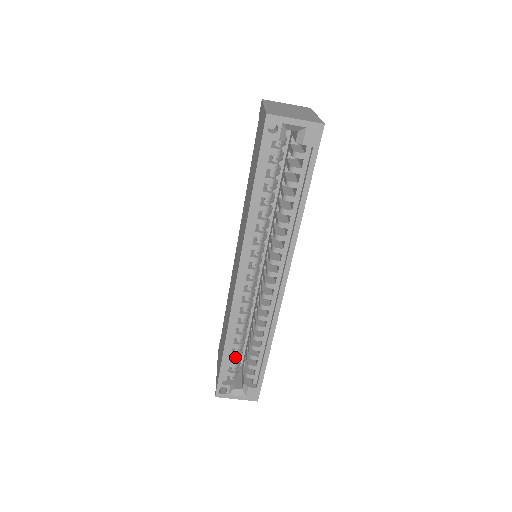
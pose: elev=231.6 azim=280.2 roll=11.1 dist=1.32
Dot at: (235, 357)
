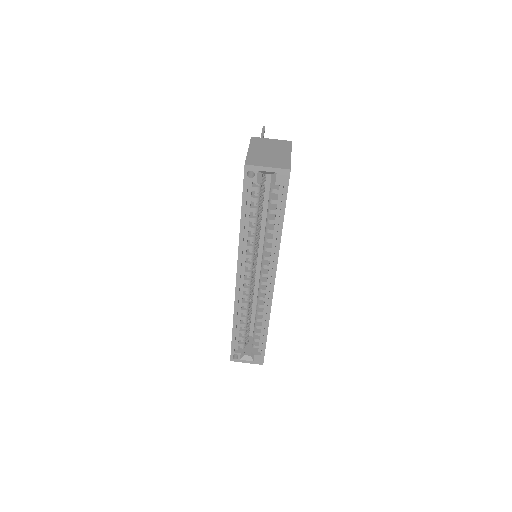
Dot at: (242, 333)
